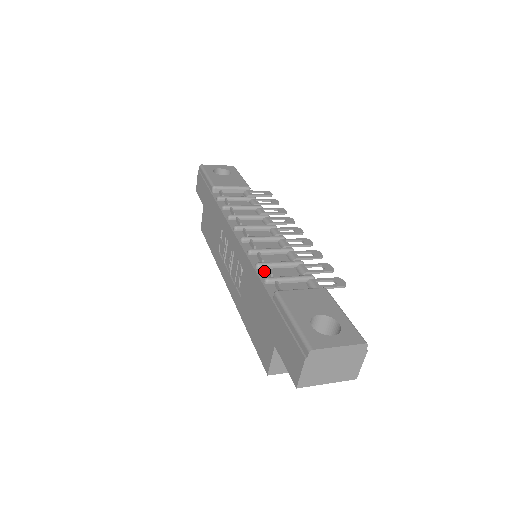
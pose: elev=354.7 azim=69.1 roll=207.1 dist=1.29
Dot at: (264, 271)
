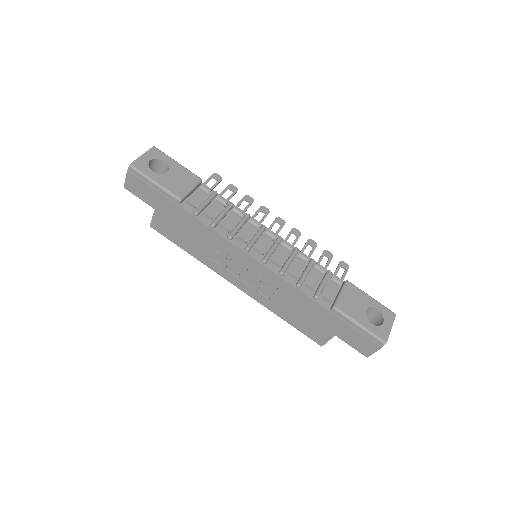
Dot at: (304, 287)
